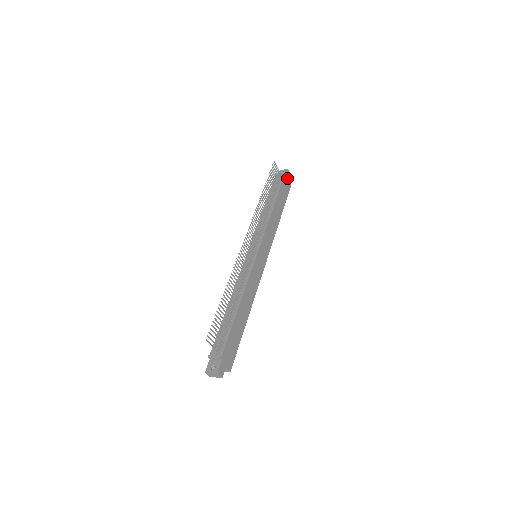
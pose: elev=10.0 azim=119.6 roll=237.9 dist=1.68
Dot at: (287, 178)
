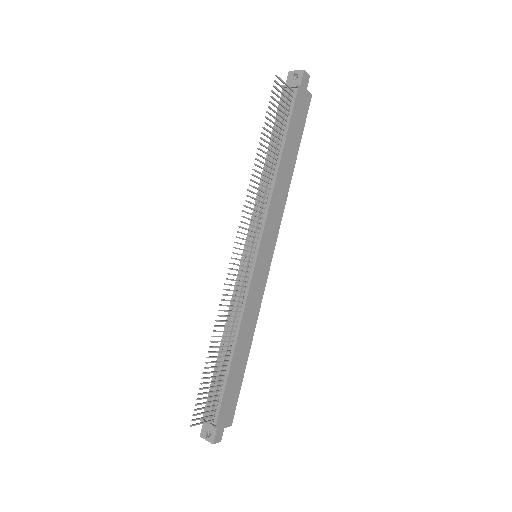
Dot at: (303, 89)
